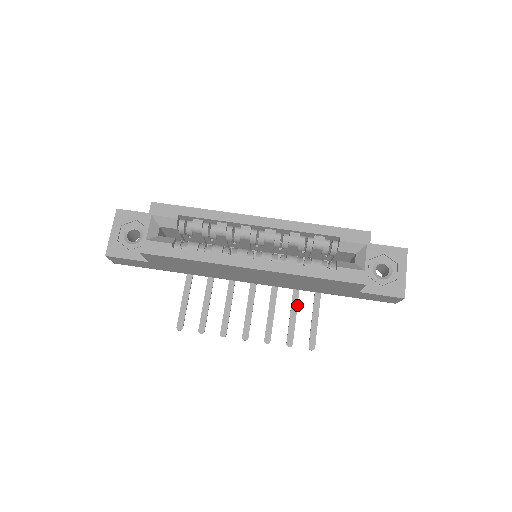
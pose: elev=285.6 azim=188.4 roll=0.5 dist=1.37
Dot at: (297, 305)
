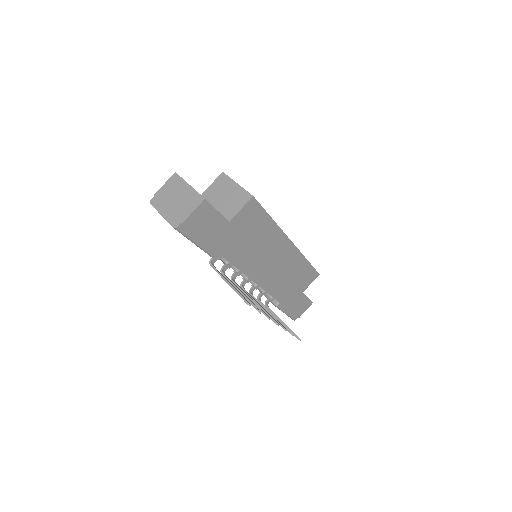
Dot at: occluded
